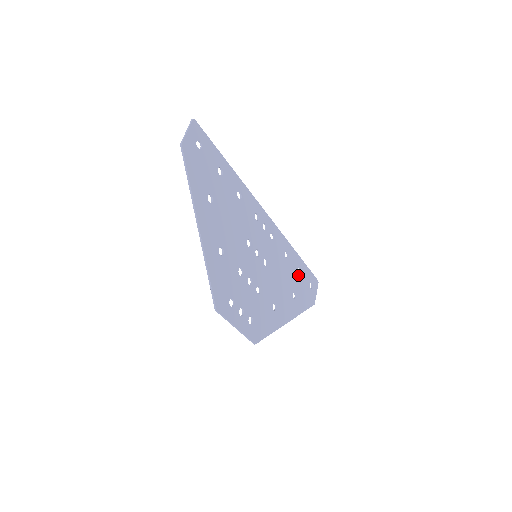
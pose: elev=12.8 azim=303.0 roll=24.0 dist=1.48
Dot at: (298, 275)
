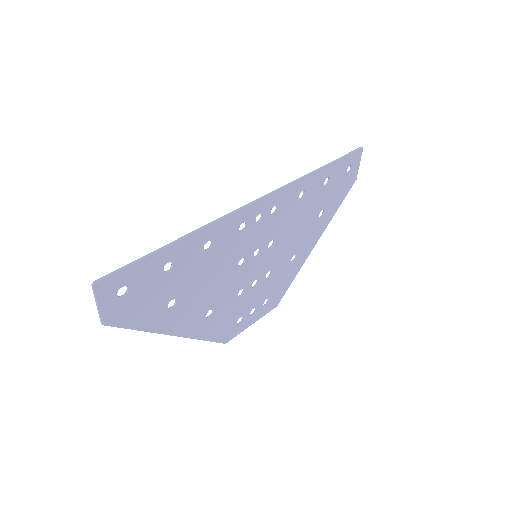
Dot at: (325, 188)
